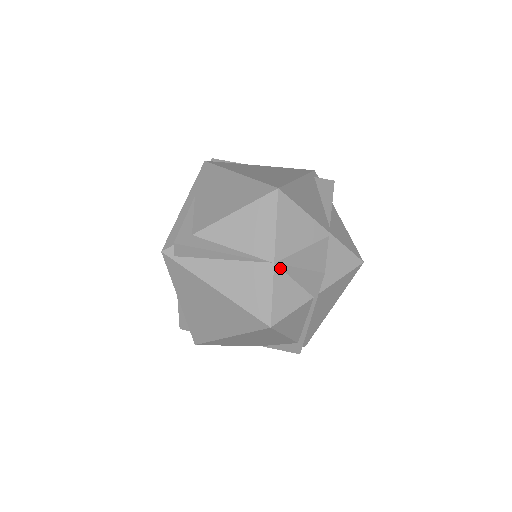
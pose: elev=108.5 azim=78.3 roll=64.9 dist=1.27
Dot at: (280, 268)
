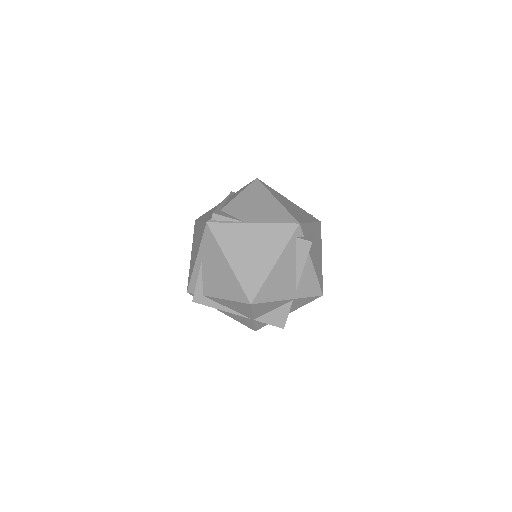
Dot at: (258, 319)
